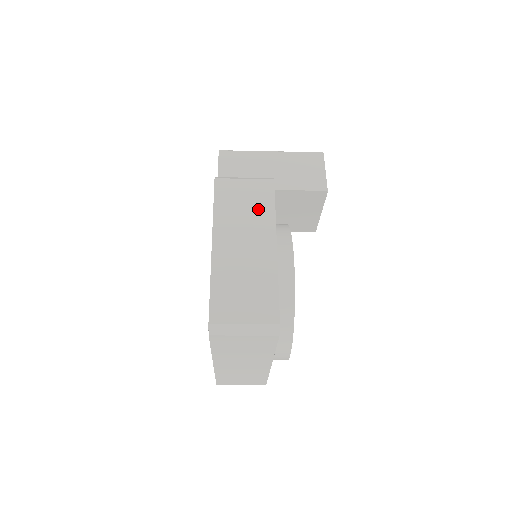
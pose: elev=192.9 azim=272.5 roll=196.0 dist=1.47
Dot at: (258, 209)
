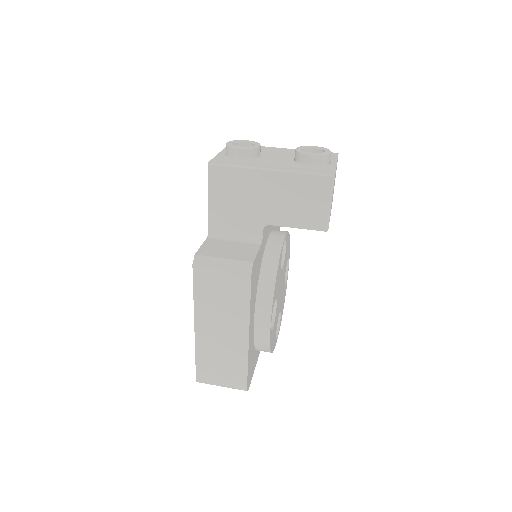
Dot at: (234, 302)
